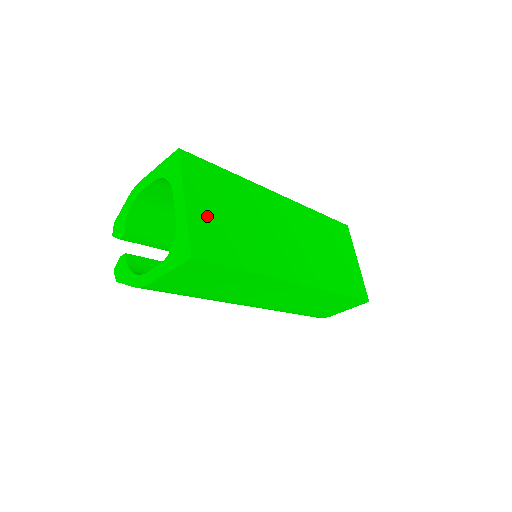
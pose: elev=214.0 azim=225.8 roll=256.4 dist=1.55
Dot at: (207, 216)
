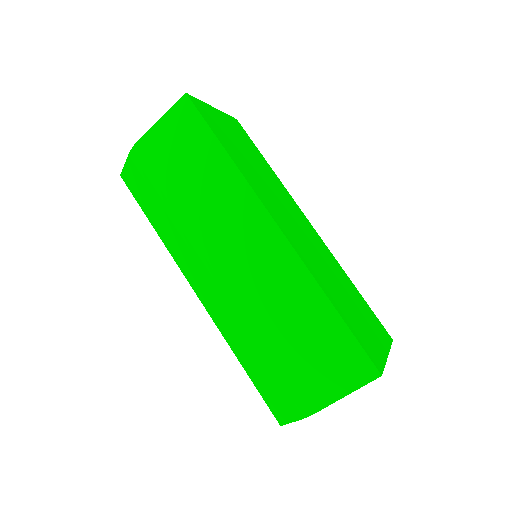
Dot at: (223, 124)
